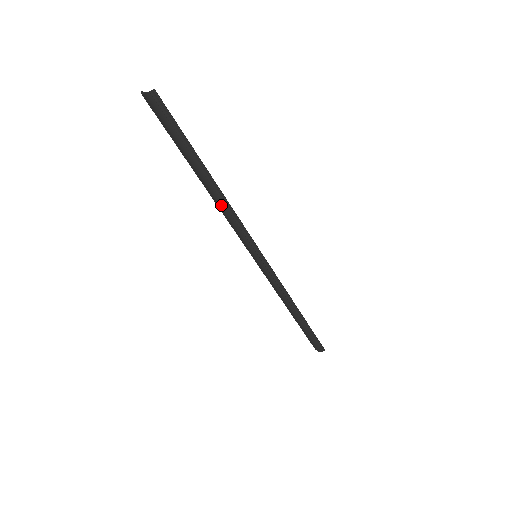
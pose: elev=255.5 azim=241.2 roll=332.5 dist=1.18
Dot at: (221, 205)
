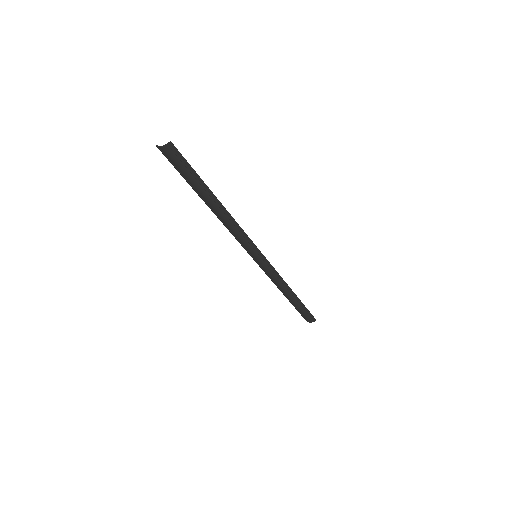
Dot at: (227, 221)
